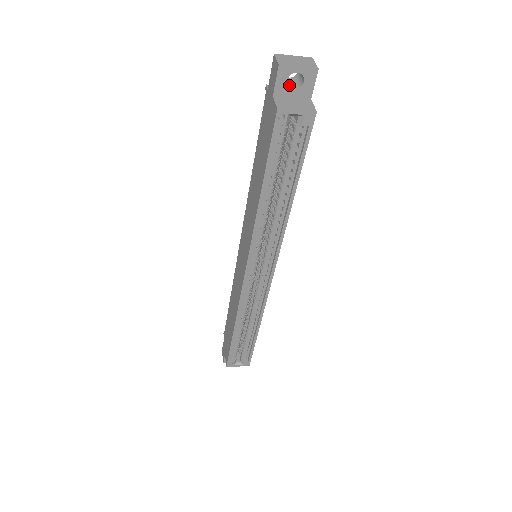
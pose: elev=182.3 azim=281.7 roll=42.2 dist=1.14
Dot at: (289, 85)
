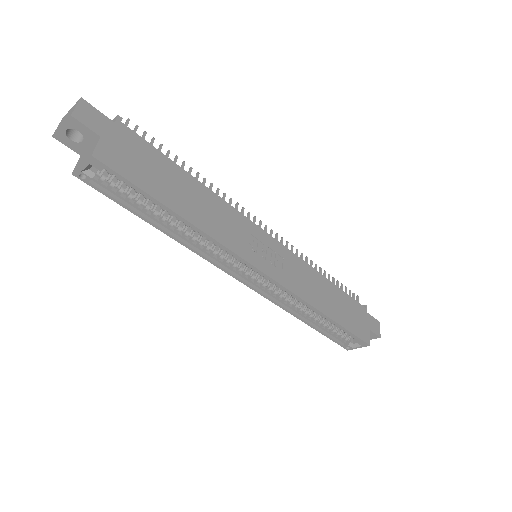
Dot at: (82, 138)
